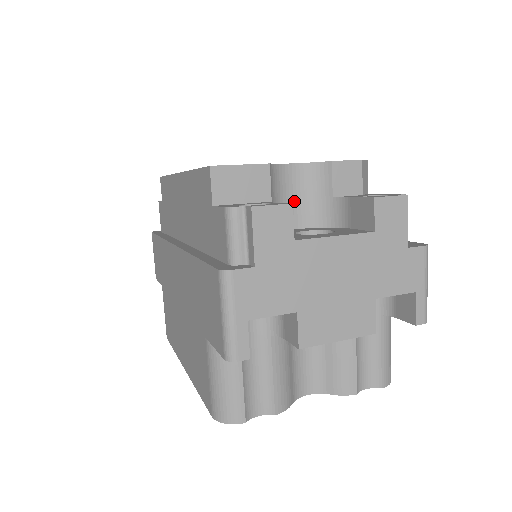
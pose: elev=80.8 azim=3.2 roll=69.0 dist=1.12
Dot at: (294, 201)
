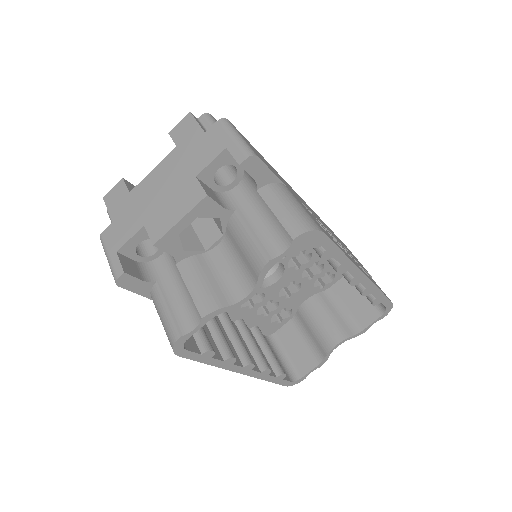
Dot at: occluded
